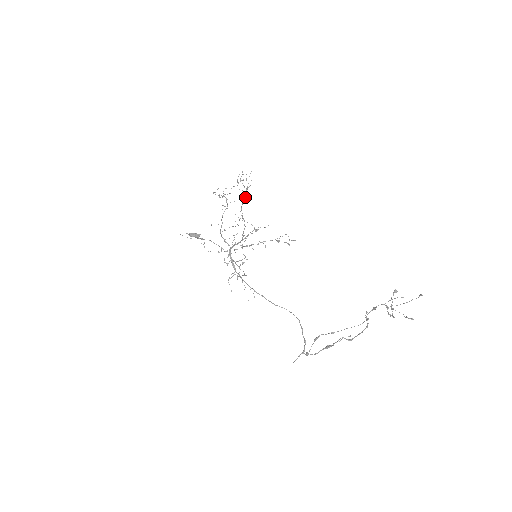
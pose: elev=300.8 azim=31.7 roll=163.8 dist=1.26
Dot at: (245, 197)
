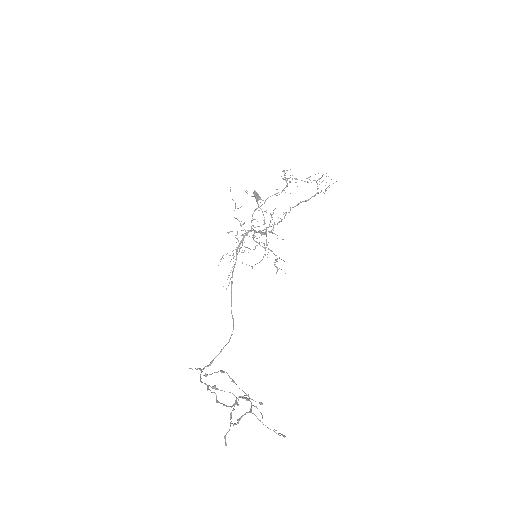
Dot at: (309, 199)
